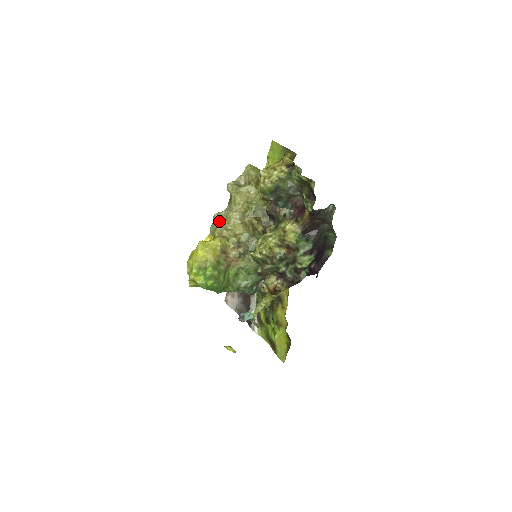
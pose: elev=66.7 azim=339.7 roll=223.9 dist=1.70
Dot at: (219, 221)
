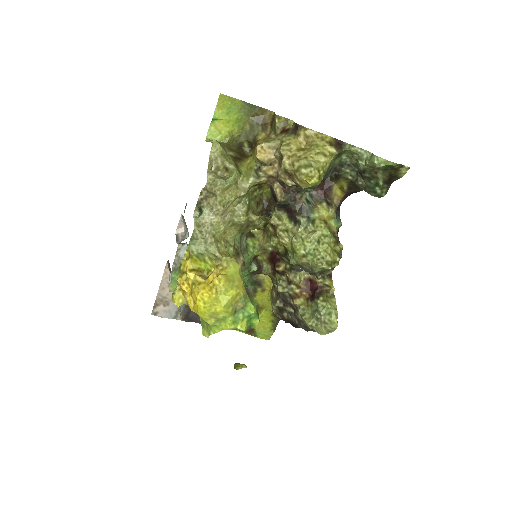
Dot at: (204, 235)
